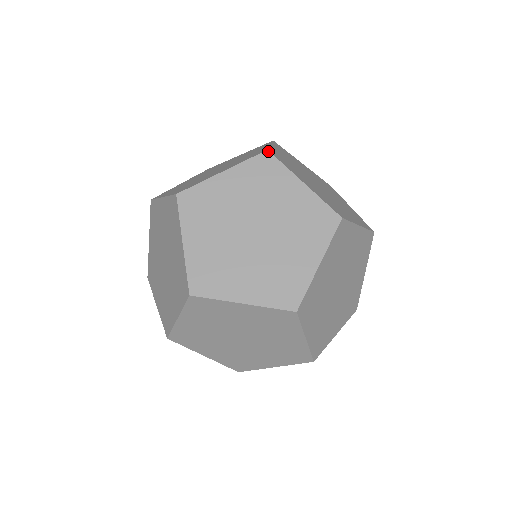
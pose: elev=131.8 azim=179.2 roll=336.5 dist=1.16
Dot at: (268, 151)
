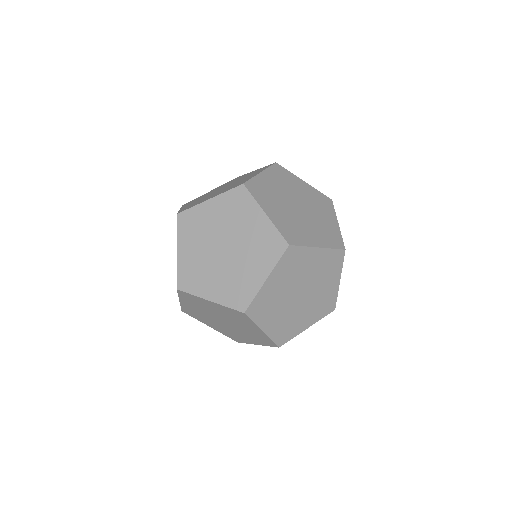
Dot at: (178, 290)
